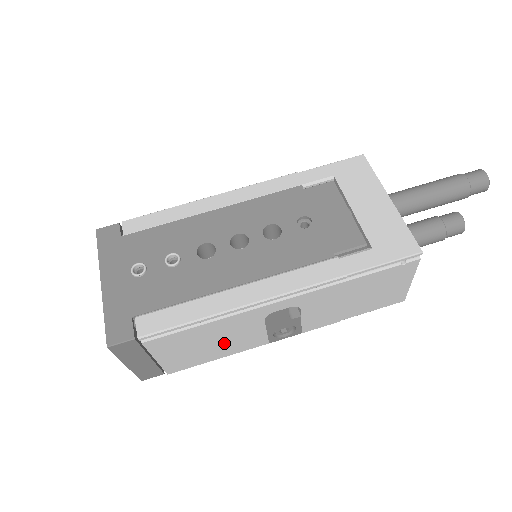
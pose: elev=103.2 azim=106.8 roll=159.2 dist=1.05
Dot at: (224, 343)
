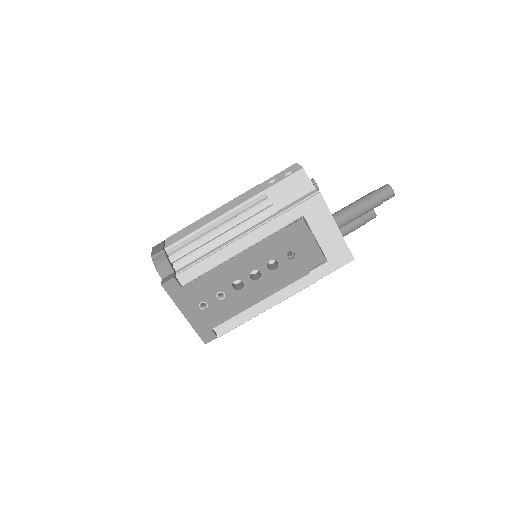
Dot at: occluded
